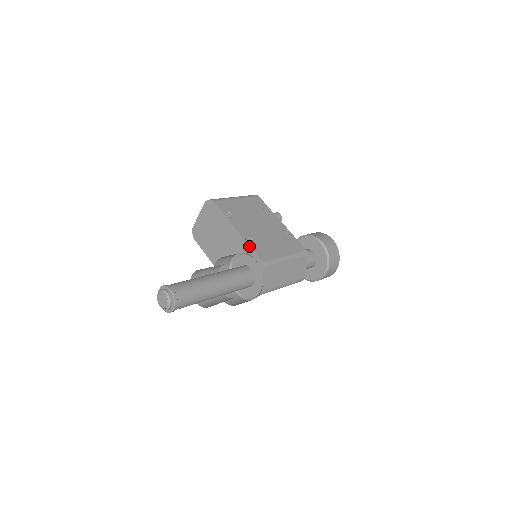
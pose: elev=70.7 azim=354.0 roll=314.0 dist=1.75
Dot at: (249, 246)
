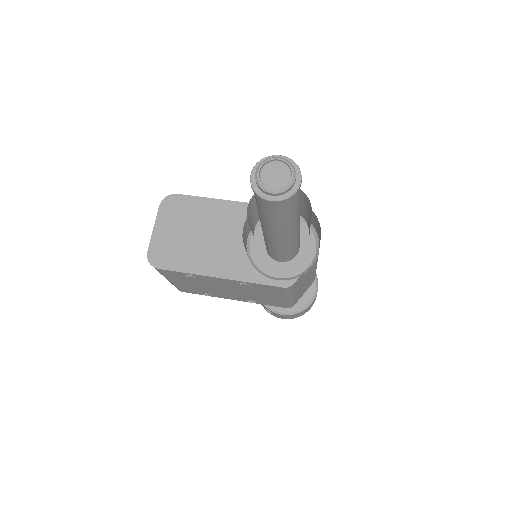
Dot at: occluded
